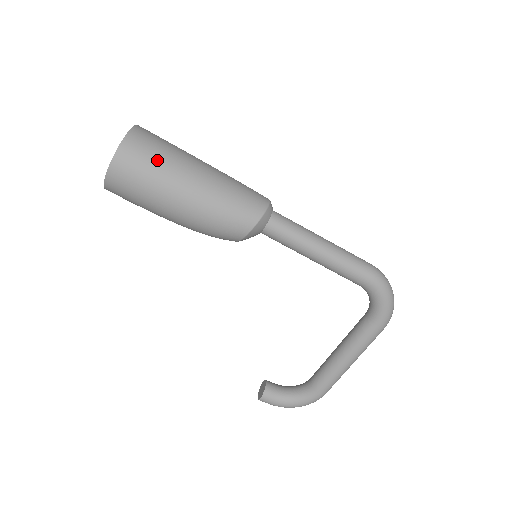
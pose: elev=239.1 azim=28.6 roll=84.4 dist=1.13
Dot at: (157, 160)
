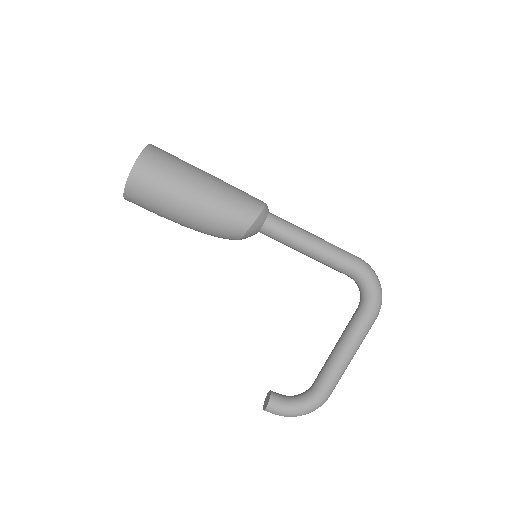
Dot at: (171, 167)
